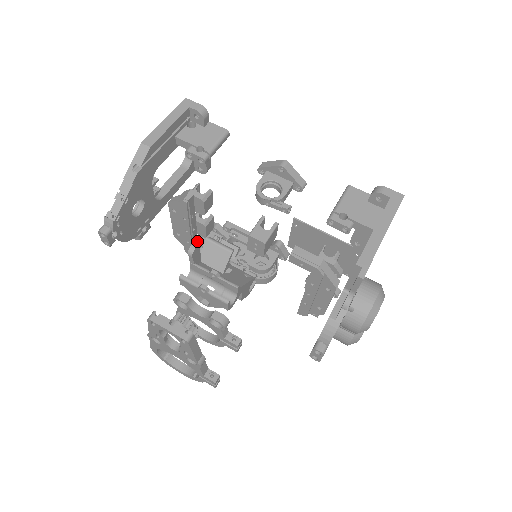
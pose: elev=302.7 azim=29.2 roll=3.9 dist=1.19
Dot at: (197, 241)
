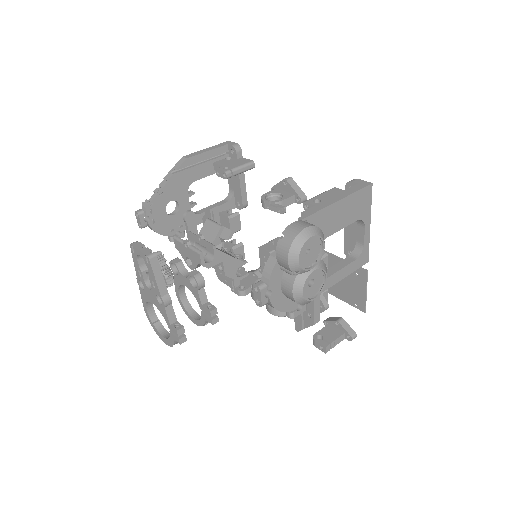
Dot at: occluded
